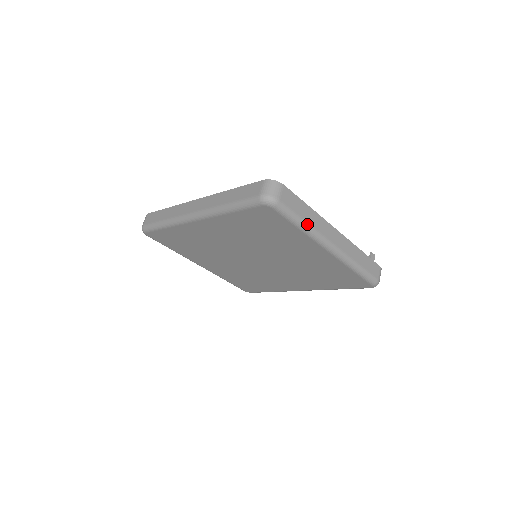
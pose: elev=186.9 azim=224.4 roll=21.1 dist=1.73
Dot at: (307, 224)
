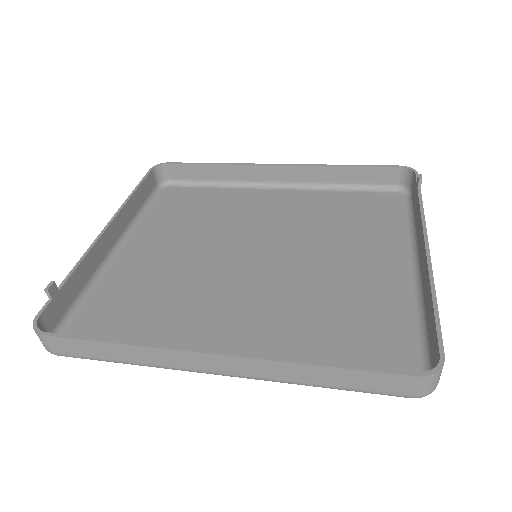
Dot at: occluded
